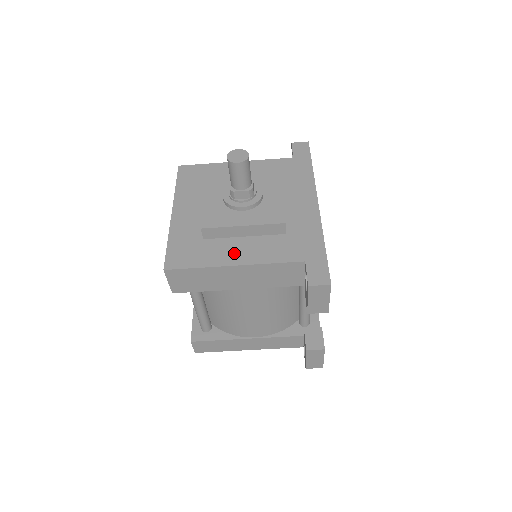
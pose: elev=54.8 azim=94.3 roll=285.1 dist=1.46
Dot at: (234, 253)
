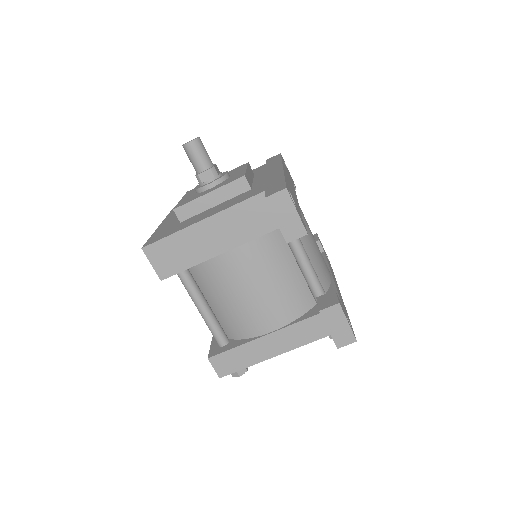
Dot at: (203, 216)
